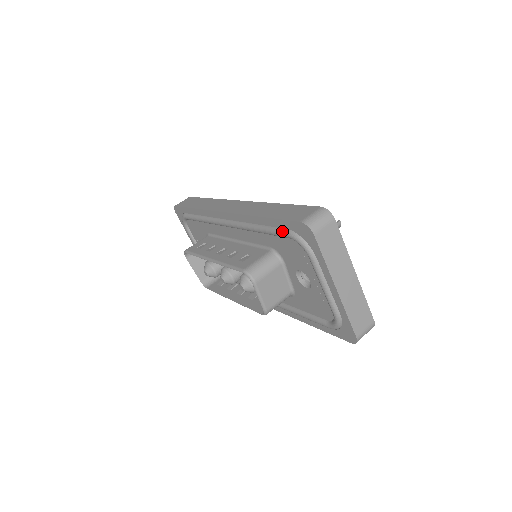
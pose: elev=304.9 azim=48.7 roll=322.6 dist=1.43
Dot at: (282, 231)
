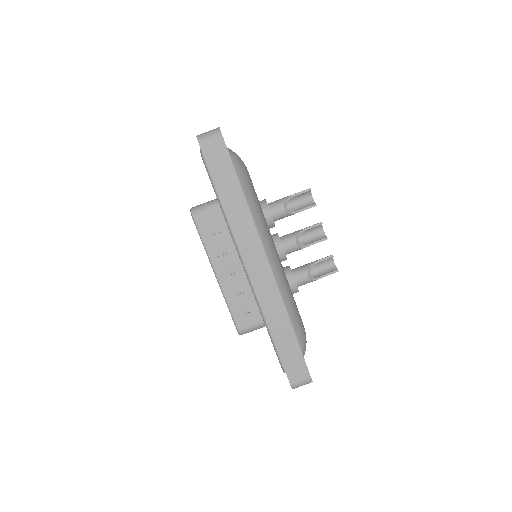
Dot at: (278, 358)
